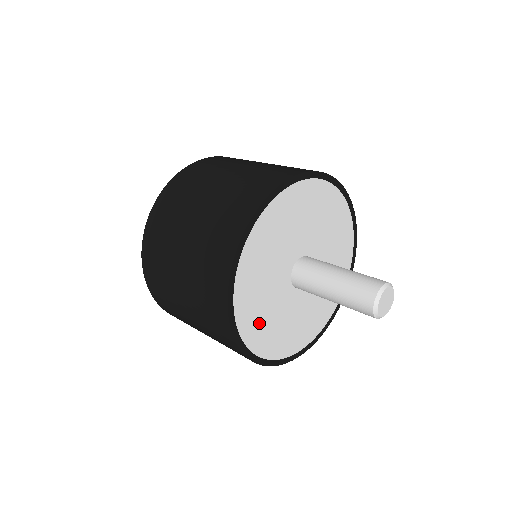
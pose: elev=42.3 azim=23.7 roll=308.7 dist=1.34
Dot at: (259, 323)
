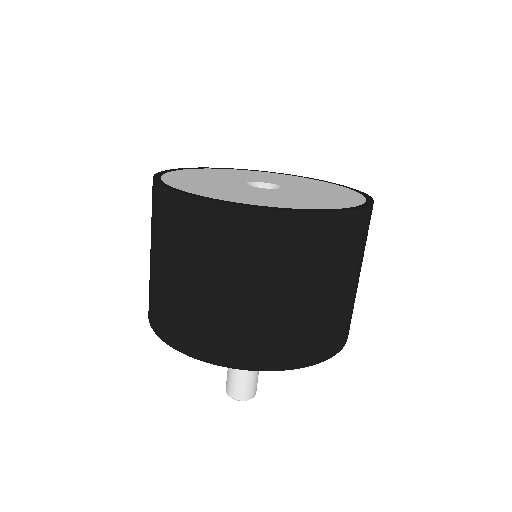
Dot at: occluded
